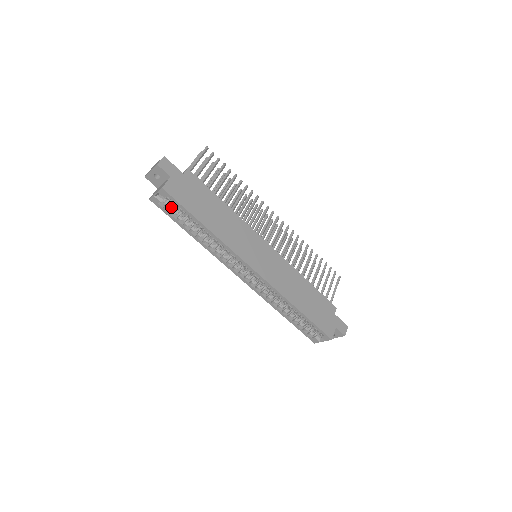
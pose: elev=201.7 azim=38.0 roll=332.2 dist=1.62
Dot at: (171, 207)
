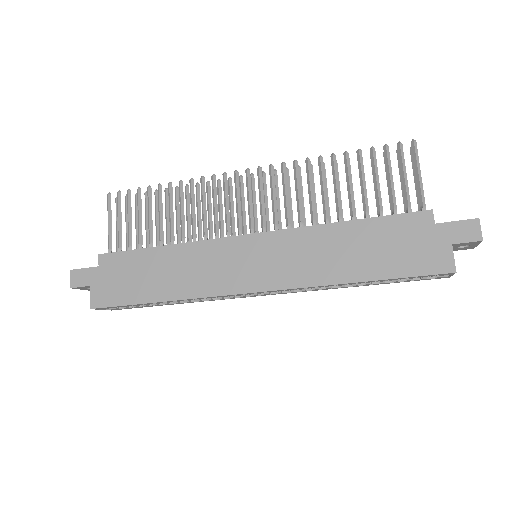
Dot at: occluded
